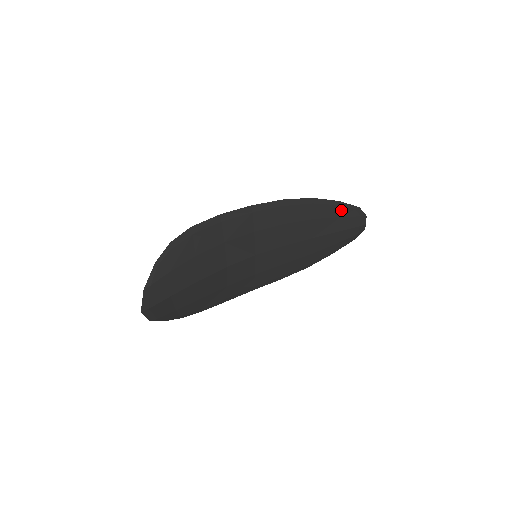
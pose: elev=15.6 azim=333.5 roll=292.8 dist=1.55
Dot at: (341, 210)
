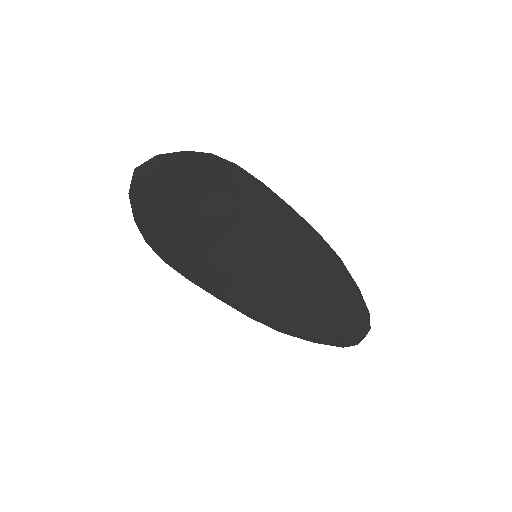
Dot at: (354, 297)
